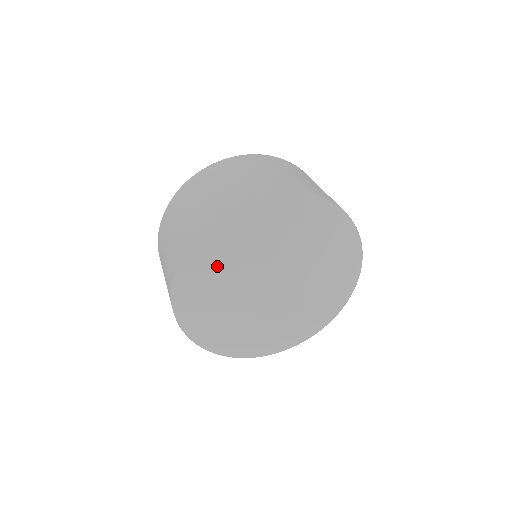
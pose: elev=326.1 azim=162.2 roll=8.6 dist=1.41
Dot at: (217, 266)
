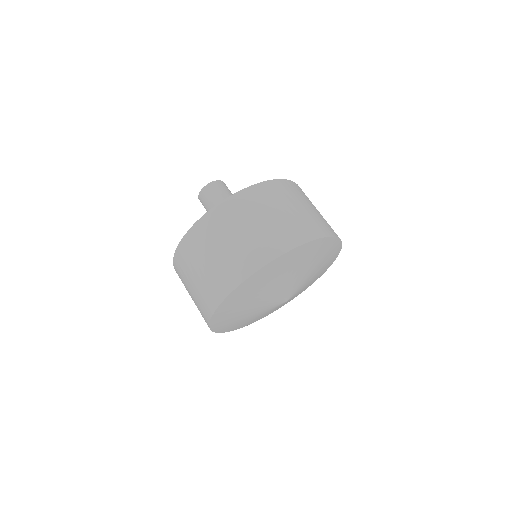
Dot at: (235, 318)
